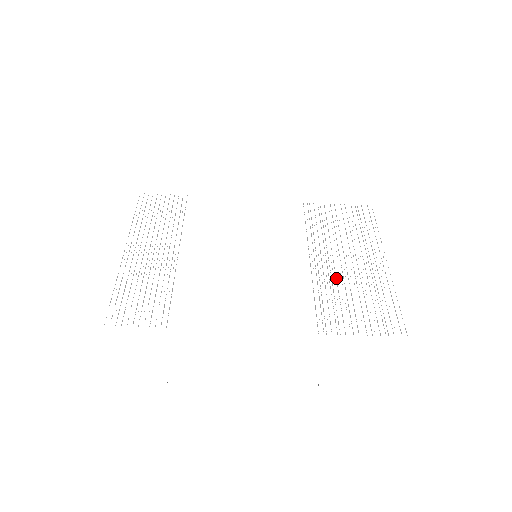
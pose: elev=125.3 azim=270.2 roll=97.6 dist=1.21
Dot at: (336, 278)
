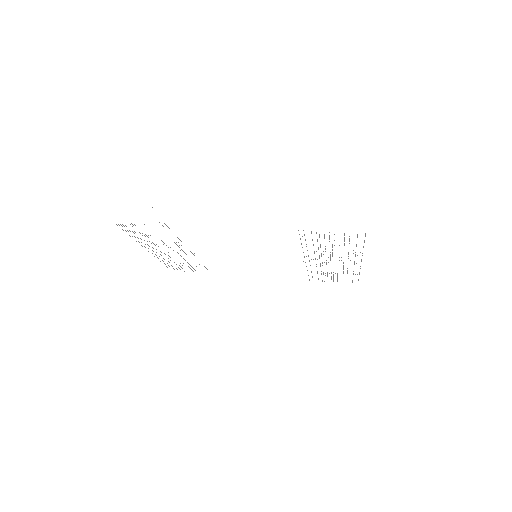
Dot at: occluded
